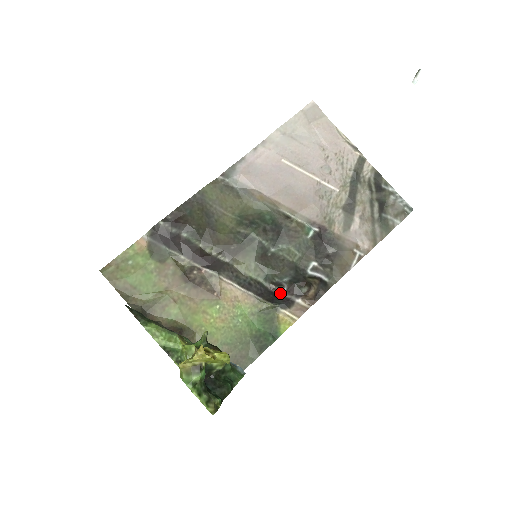
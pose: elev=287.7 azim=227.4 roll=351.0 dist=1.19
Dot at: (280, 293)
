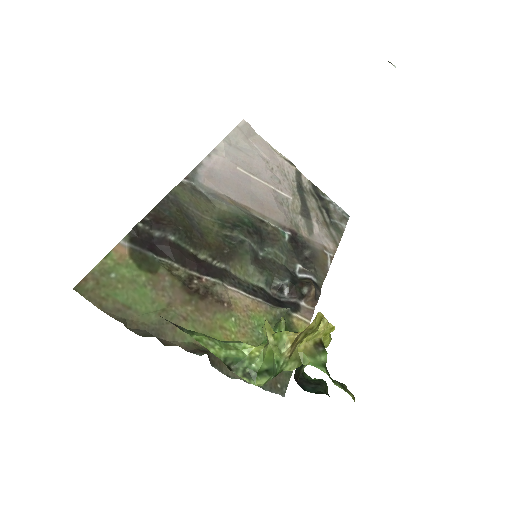
Dot at: (282, 299)
